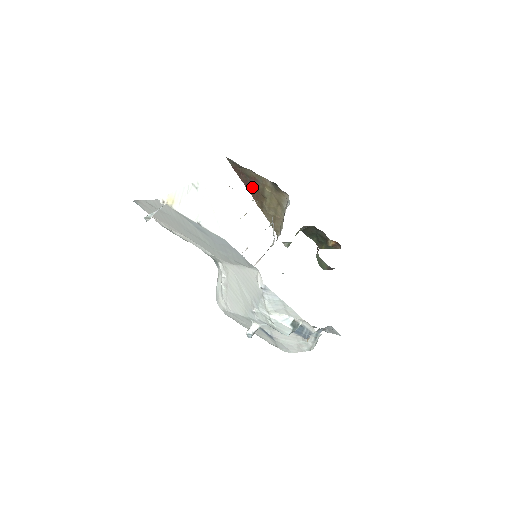
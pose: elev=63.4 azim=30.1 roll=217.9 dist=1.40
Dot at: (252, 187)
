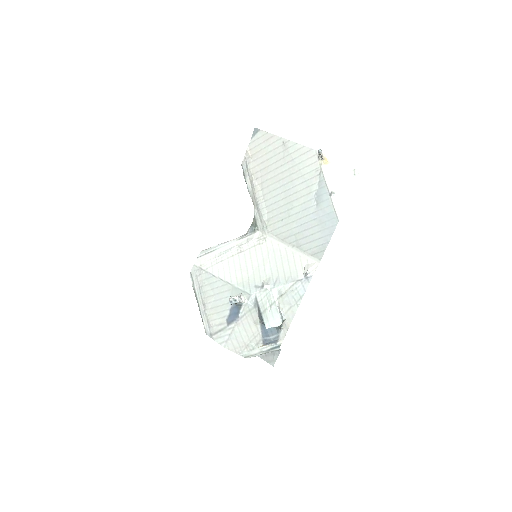
Dot at: occluded
